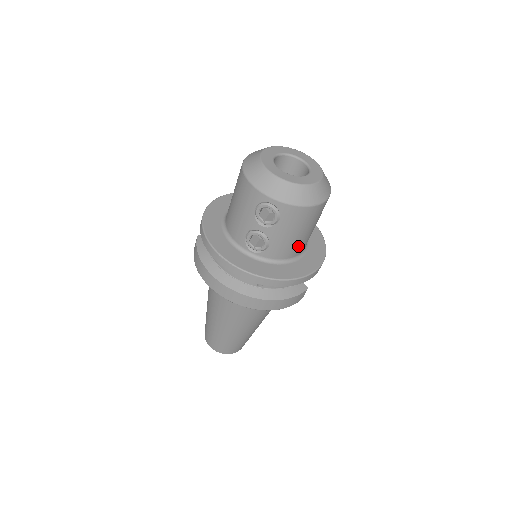
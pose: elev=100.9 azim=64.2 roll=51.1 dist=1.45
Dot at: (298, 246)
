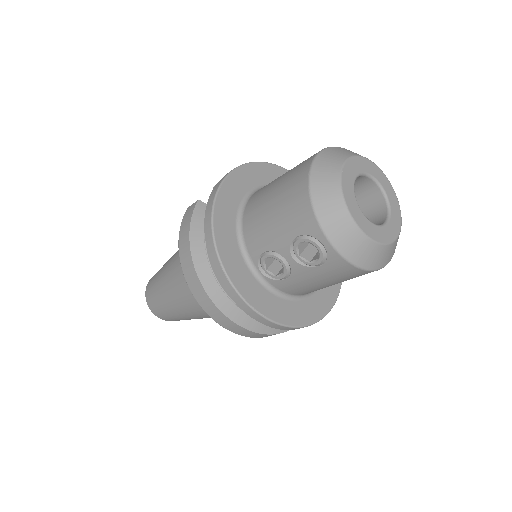
Dot at: (317, 289)
